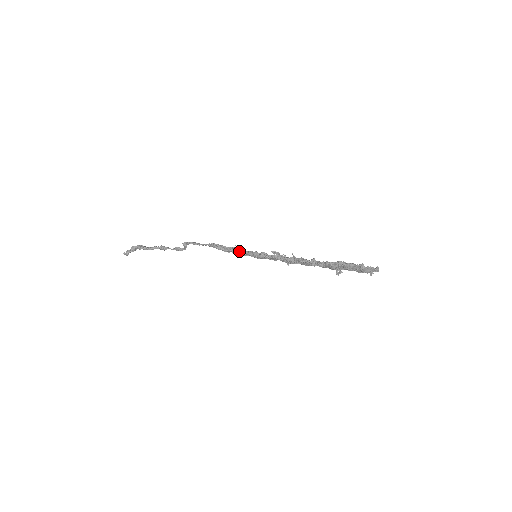
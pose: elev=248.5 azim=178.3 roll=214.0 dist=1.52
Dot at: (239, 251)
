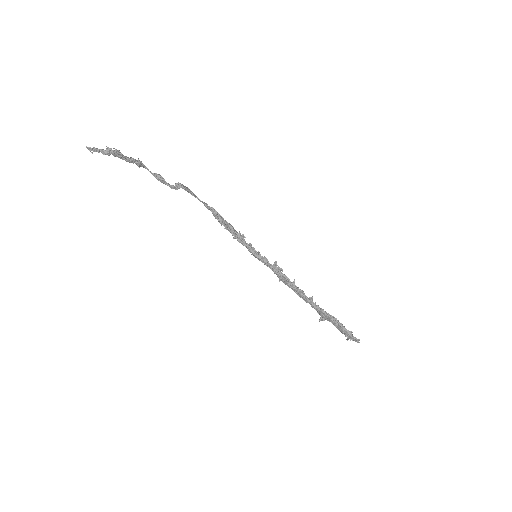
Dot at: (241, 239)
